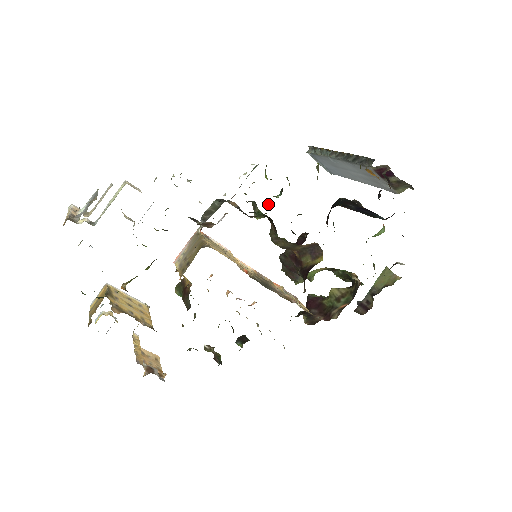
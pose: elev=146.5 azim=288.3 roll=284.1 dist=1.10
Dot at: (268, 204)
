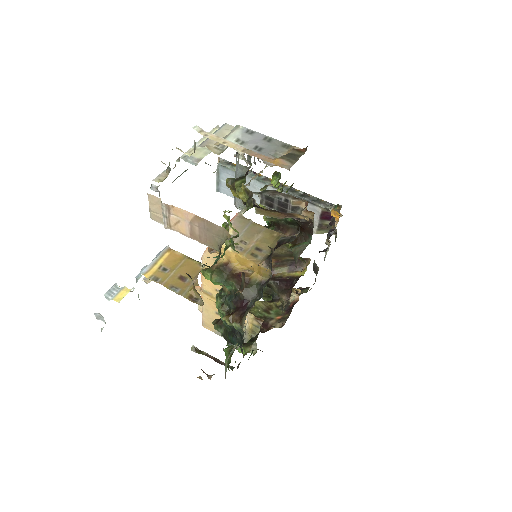
Dot at: occluded
